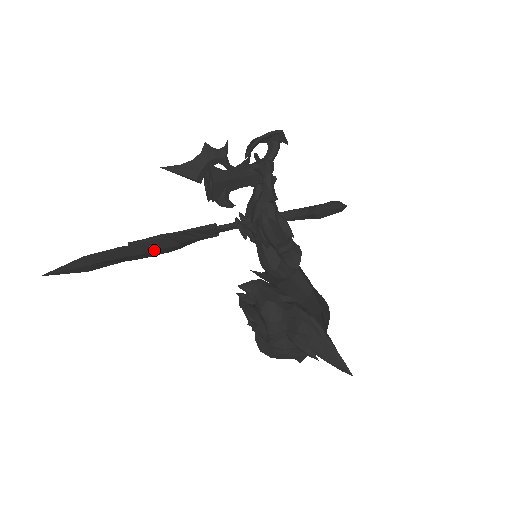
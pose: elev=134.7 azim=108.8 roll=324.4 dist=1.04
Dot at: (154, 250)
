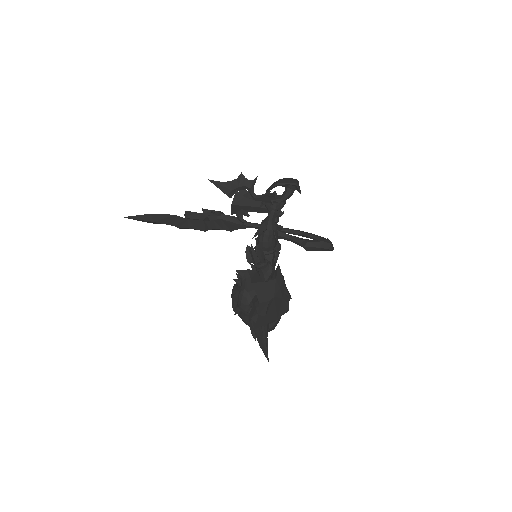
Dot at: (189, 228)
